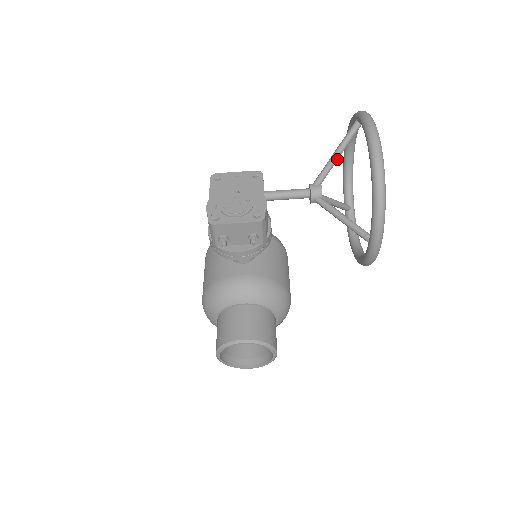
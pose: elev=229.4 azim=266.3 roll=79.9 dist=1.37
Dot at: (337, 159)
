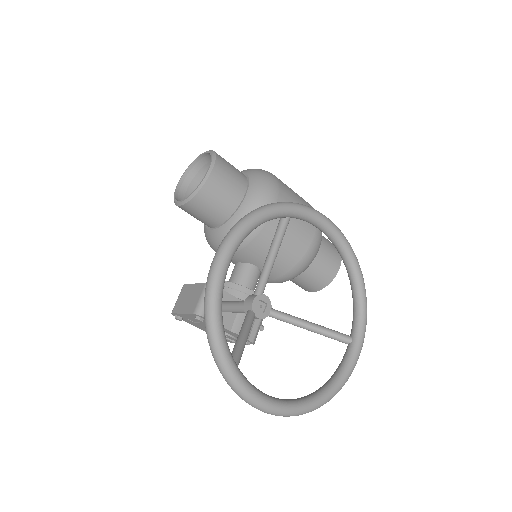
Dot at: occluded
